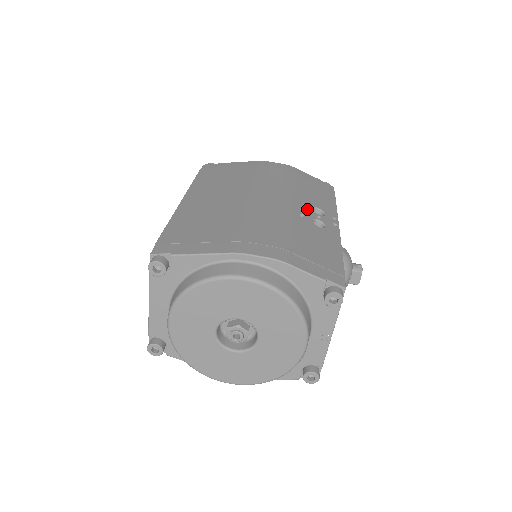
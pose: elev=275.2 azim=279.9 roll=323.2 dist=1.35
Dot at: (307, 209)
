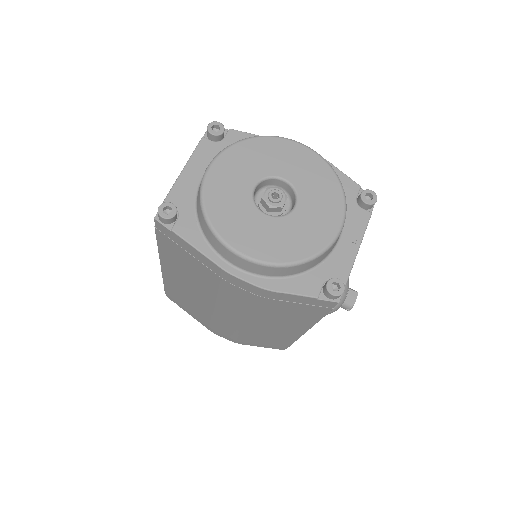
Dot at: occluded
